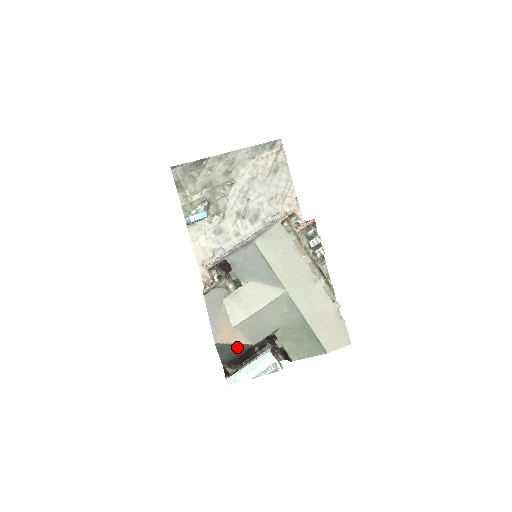
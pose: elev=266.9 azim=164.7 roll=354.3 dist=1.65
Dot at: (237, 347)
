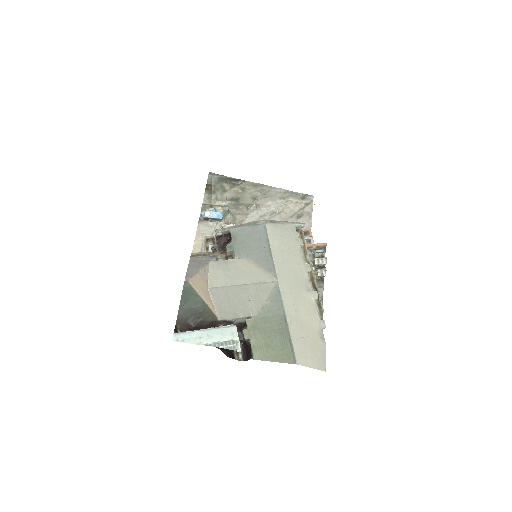
Dot at: (203, 307)
